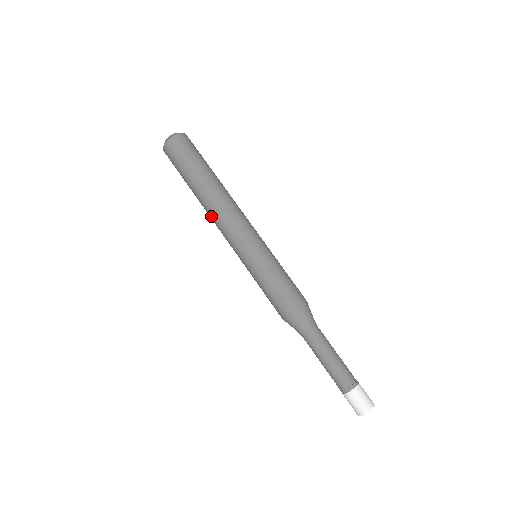
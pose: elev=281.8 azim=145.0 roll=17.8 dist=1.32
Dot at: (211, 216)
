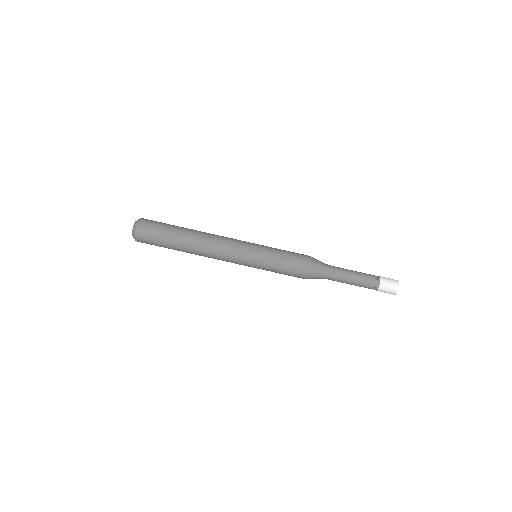
Dot at: (207, 254)
